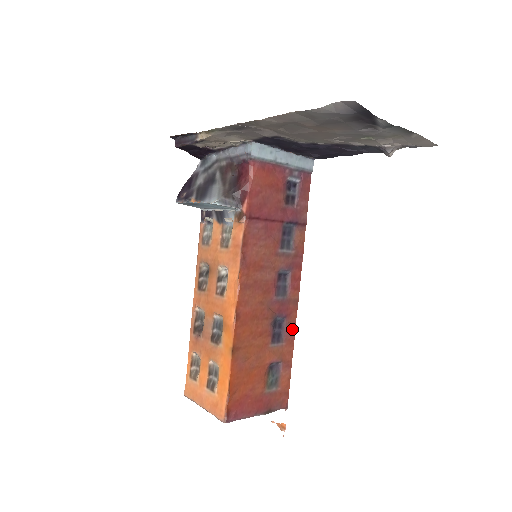
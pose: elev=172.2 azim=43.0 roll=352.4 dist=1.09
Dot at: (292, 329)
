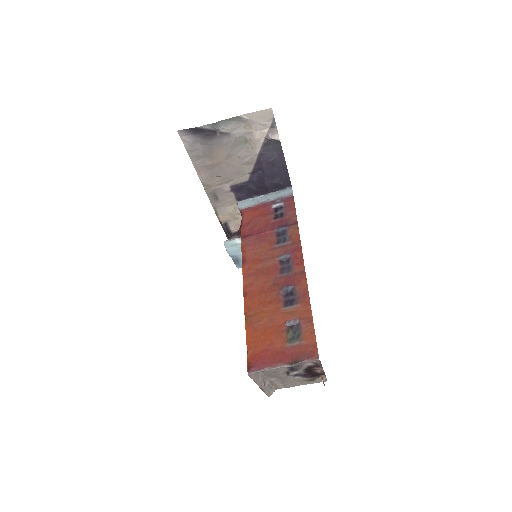
Dot at: (305, 293)
